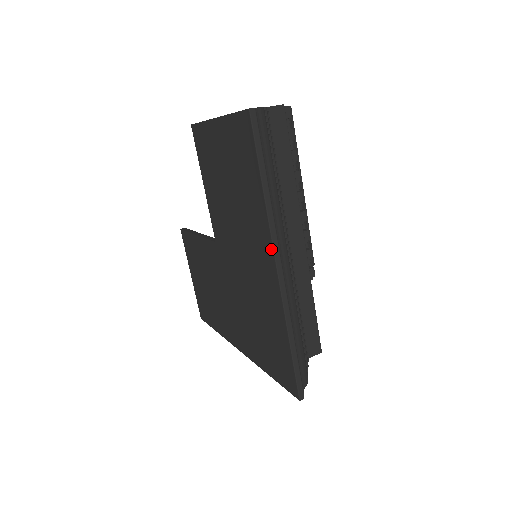
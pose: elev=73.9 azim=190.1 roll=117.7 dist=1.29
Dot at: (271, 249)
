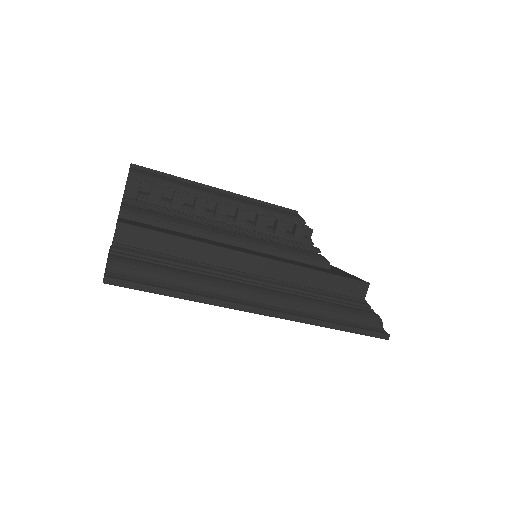
Dot at: (241, 310)
